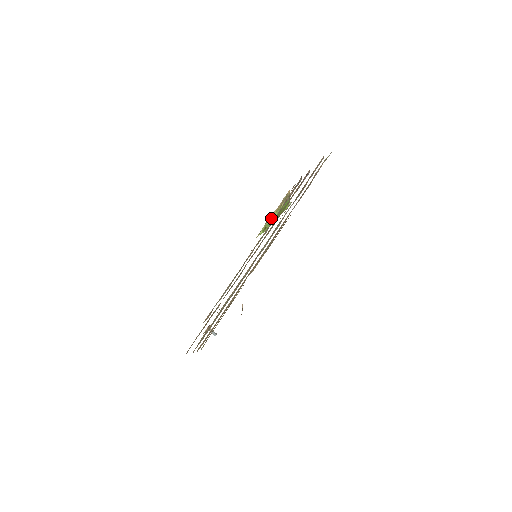
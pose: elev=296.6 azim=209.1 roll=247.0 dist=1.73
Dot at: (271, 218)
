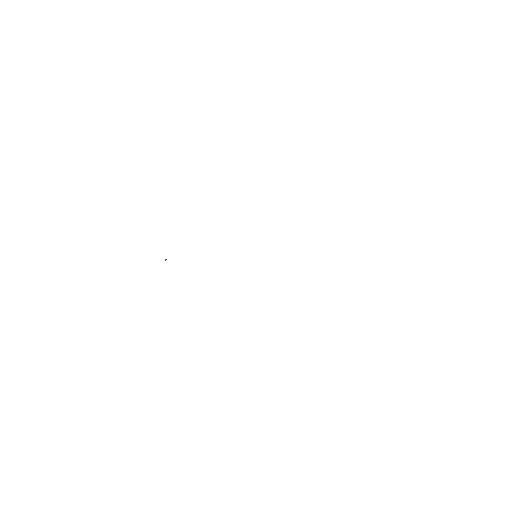
Dot at: occluded
